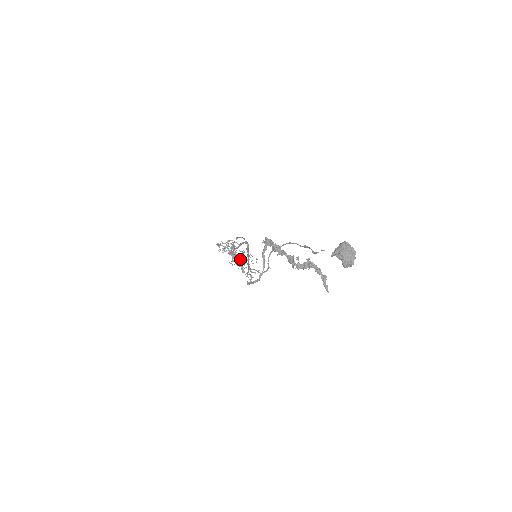
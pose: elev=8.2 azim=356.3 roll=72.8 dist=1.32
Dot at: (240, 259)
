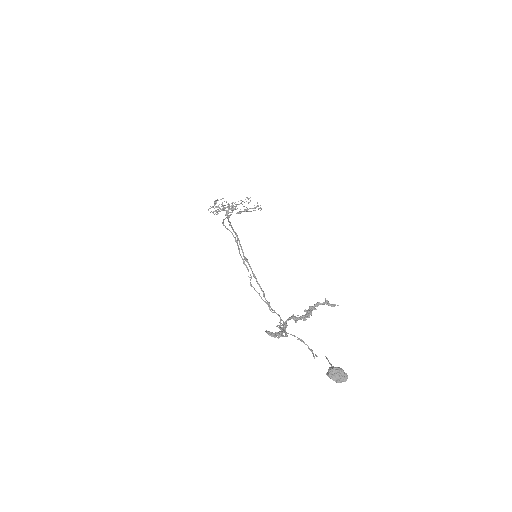
Dot at: (236, 206)
